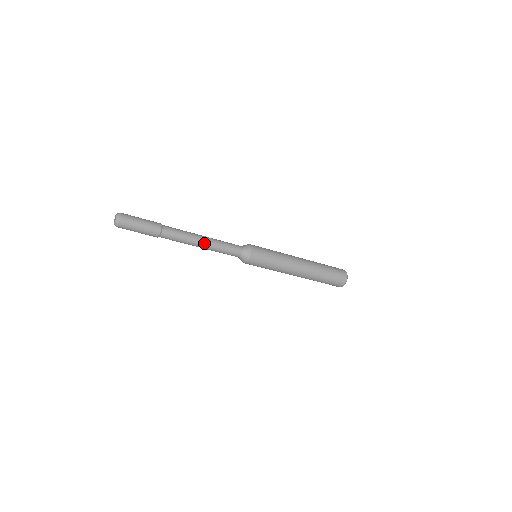
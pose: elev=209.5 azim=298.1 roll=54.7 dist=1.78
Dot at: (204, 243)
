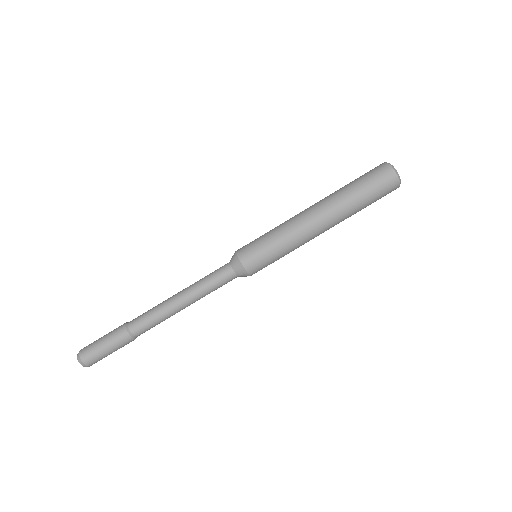
Dot at: (180, 292)
